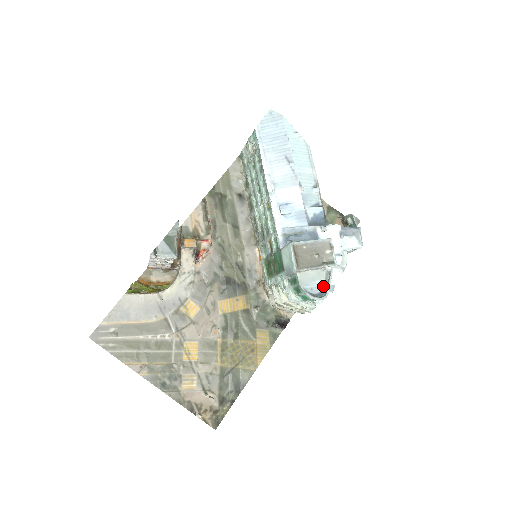
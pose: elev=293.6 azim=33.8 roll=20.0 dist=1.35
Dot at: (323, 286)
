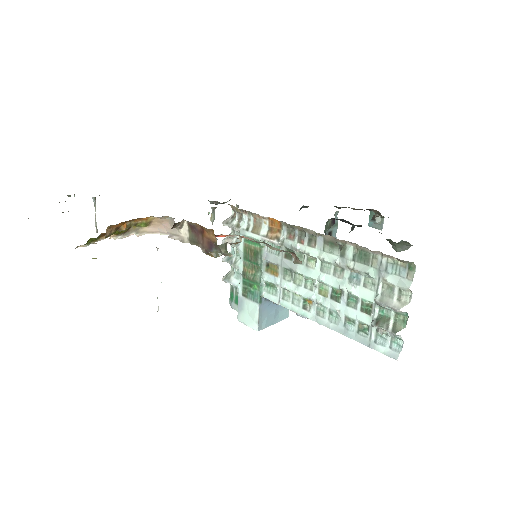
Dot at: occluded
